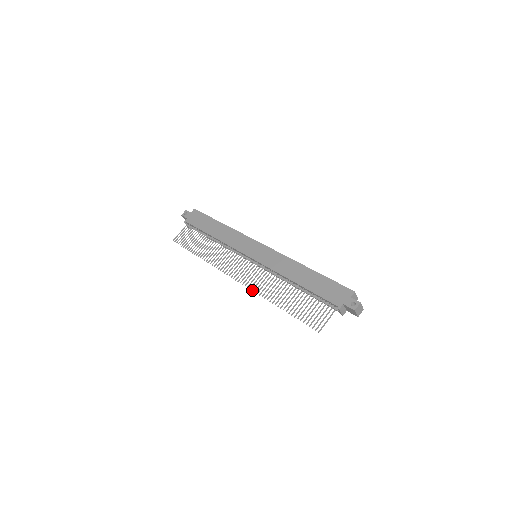
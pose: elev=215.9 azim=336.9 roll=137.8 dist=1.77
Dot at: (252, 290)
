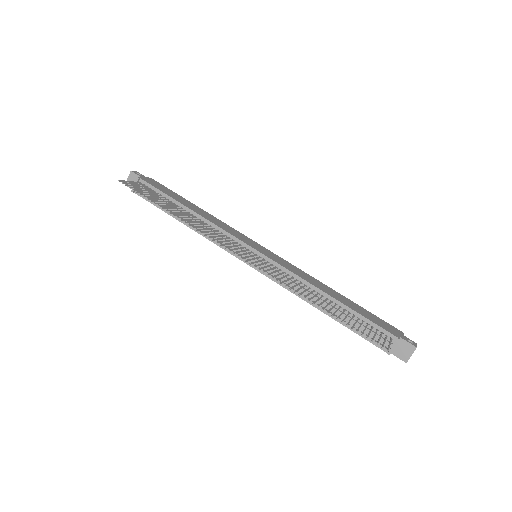
Dot at: (272, 277)
